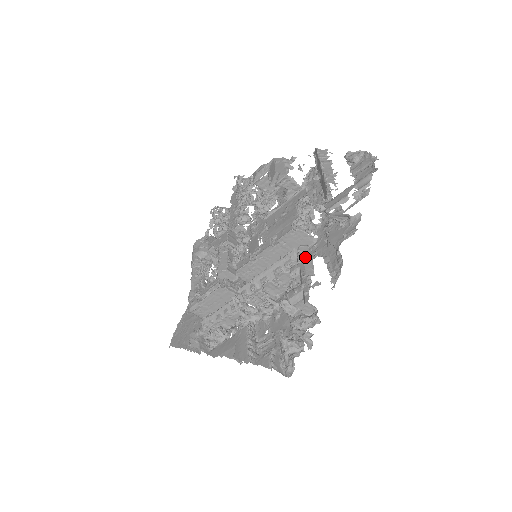
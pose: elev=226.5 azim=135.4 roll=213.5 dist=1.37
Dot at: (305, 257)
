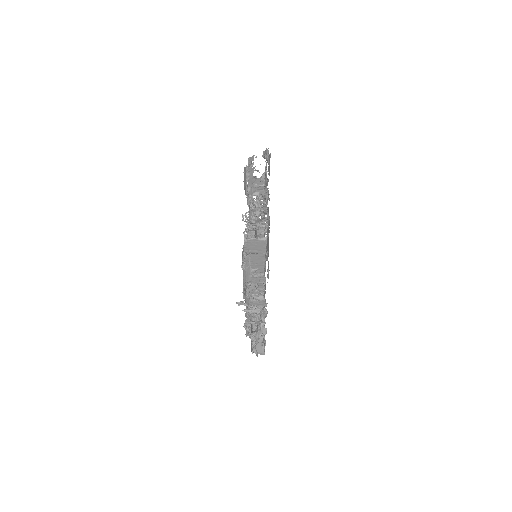
Dot at: (247, 266)
